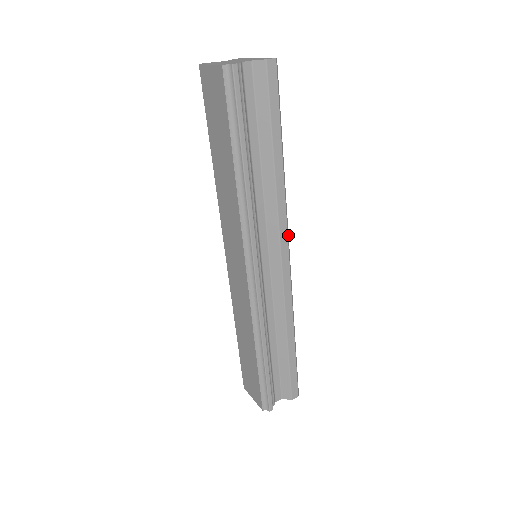
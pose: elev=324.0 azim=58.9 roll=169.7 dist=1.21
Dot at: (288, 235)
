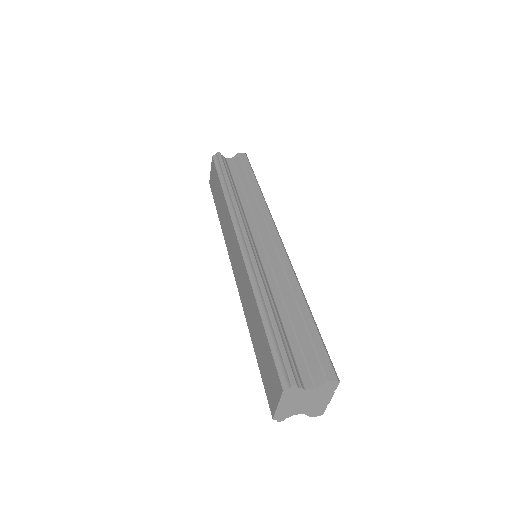
Dot at: occluded
